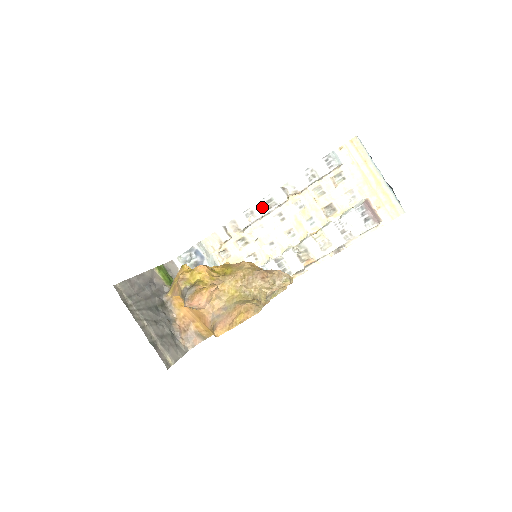
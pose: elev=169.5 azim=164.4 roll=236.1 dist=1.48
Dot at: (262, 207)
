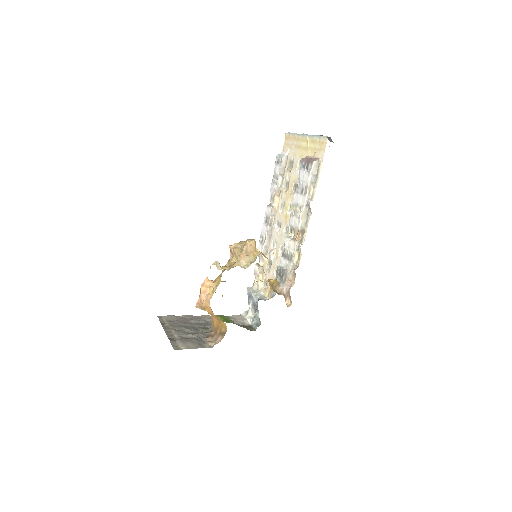
Dot at: (265, 228)
